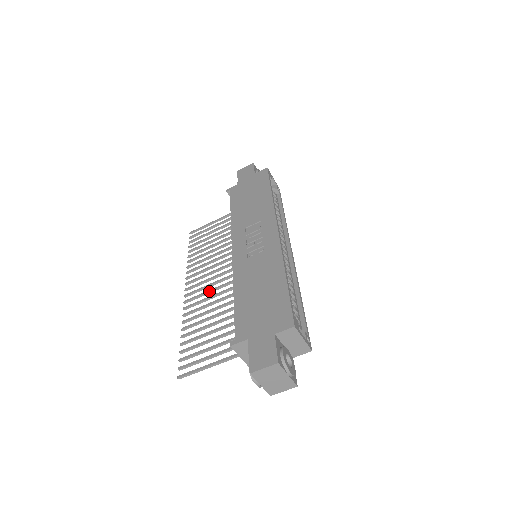
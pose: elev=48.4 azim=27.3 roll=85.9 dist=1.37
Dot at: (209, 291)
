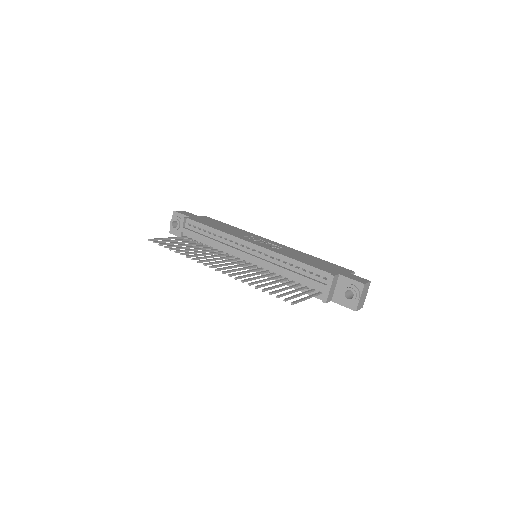
Dot at: (239, 269)
